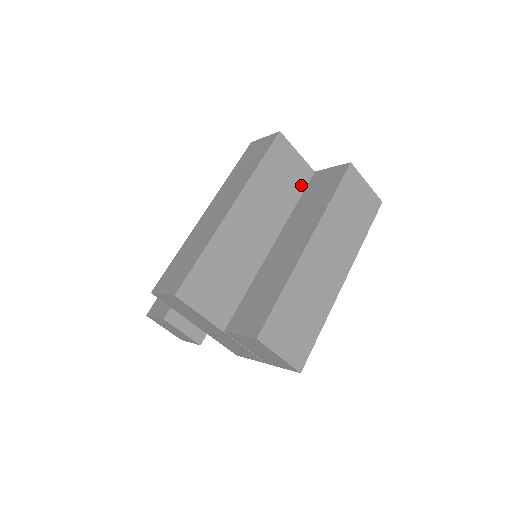
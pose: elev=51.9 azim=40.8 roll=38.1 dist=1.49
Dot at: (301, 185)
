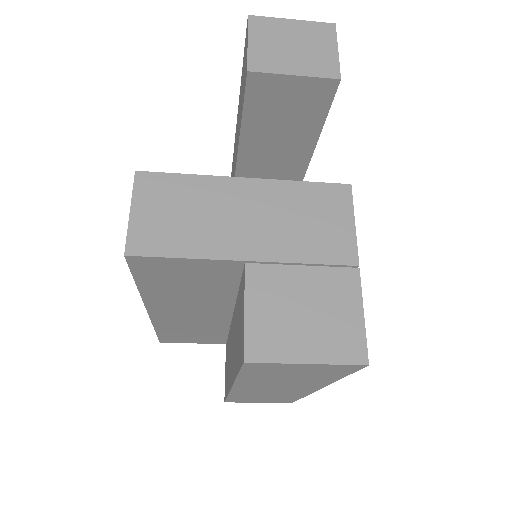
Dot at: (230, 277)
